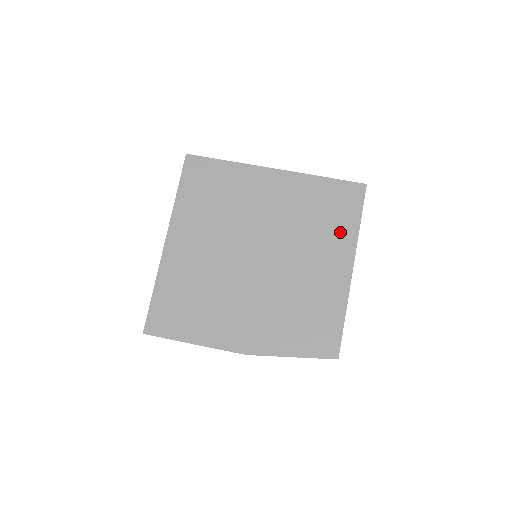
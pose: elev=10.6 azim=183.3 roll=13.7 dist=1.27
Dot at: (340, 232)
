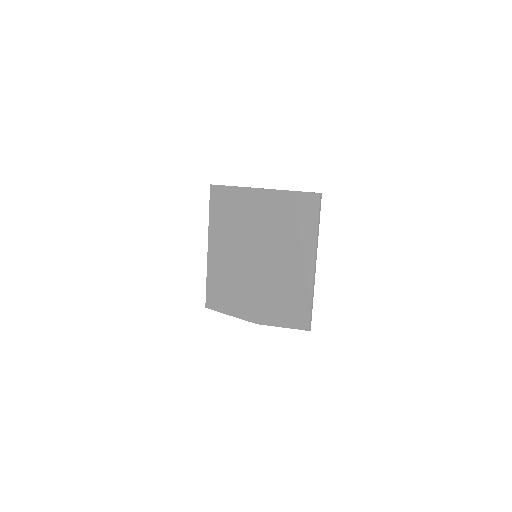
Dot at: (305, 235)
